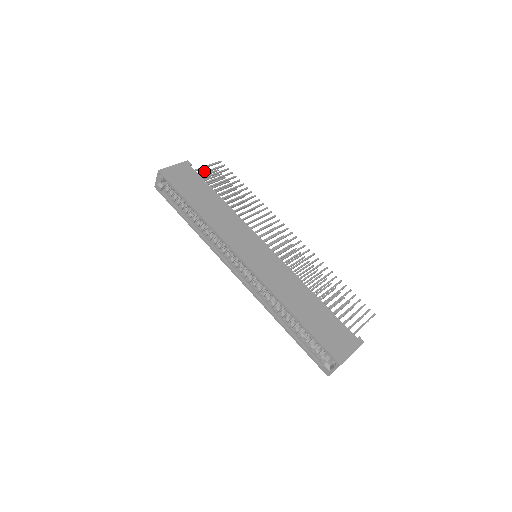
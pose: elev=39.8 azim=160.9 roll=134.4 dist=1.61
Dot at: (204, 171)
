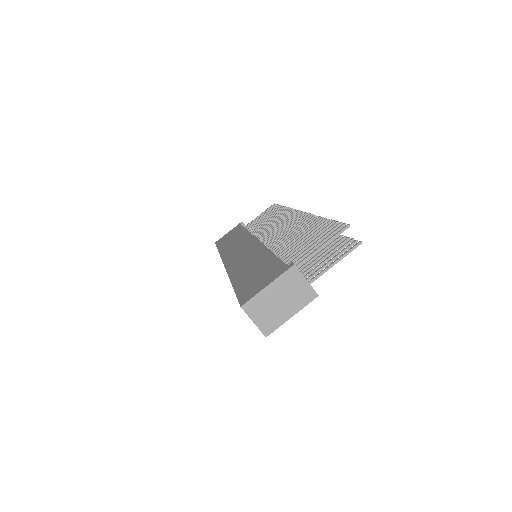
Dot at: (254, 220)
